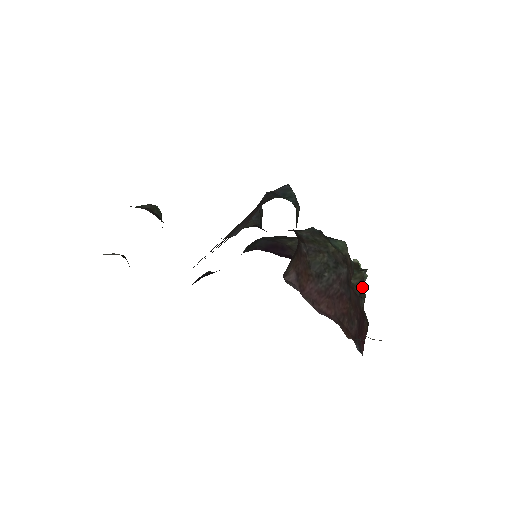
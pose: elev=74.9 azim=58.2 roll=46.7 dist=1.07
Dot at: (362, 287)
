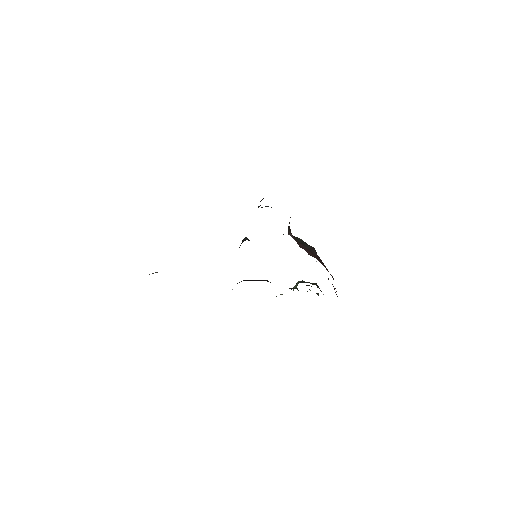
Dot at: (320, 290)
